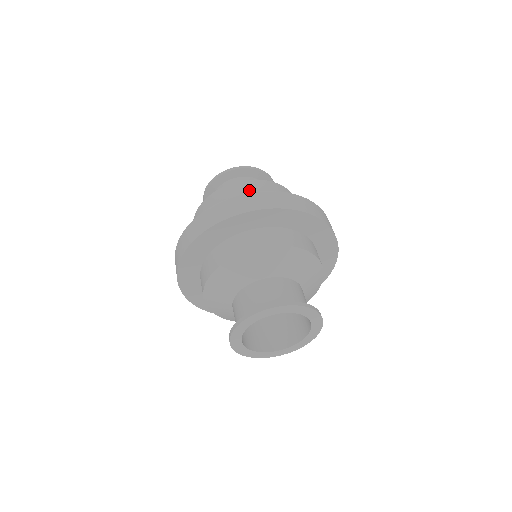
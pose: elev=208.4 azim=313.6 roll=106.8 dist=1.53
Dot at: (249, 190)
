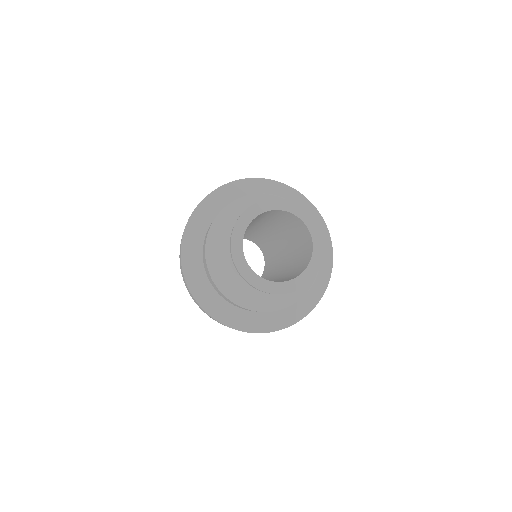
Dot at: occluded
